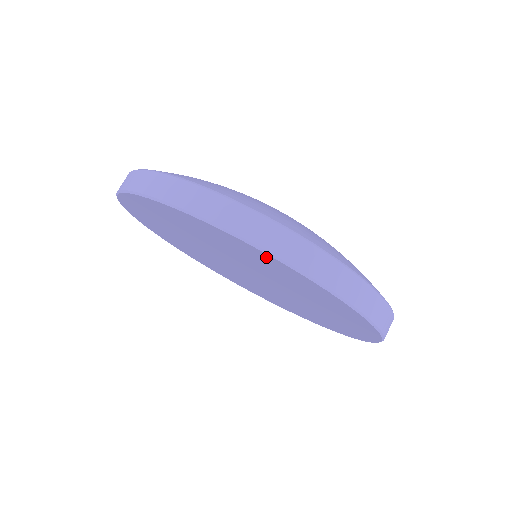
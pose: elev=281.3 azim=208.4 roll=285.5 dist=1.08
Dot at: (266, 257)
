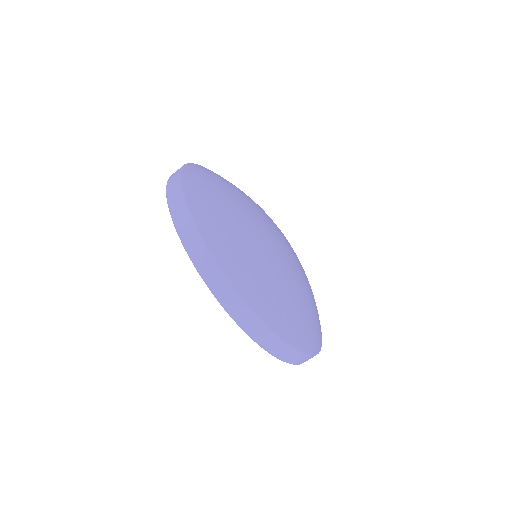
Dot at: occluded
